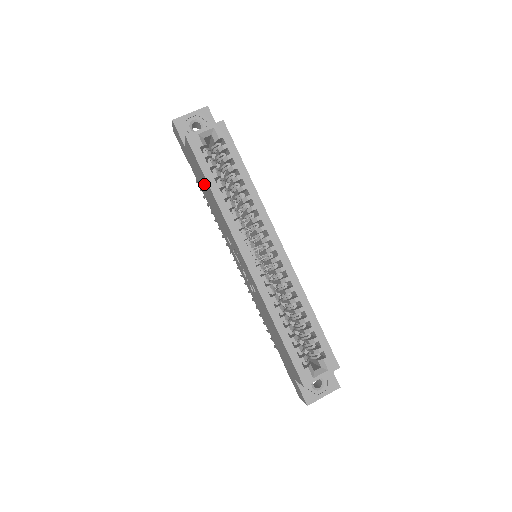
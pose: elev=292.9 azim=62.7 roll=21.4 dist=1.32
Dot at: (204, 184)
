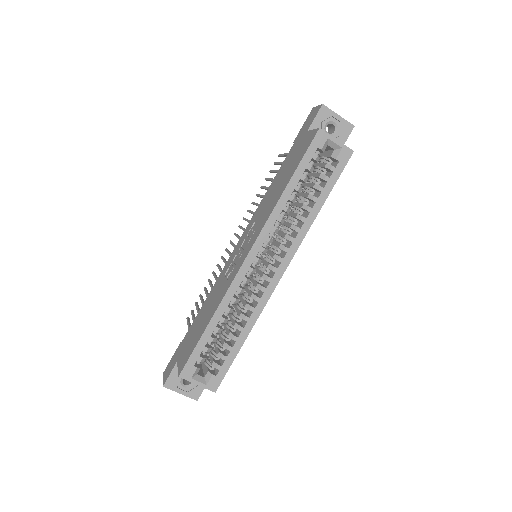
Dot at: (288, 171)
